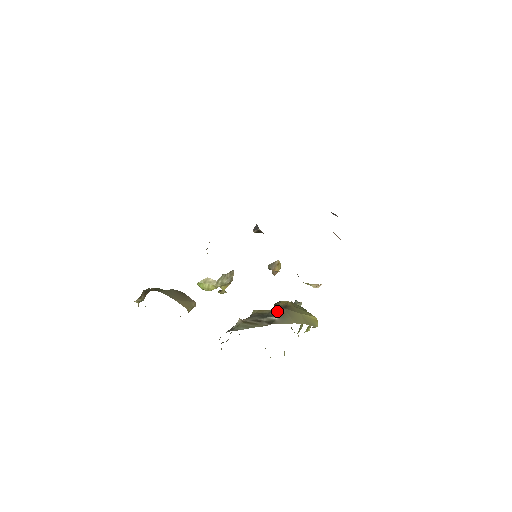
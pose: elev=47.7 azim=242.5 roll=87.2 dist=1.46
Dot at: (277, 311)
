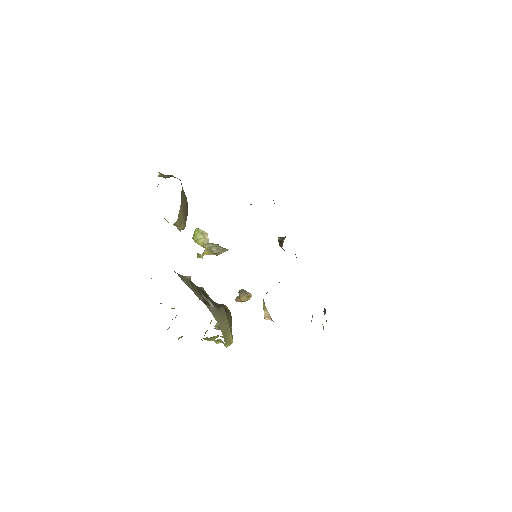
Dot at: (218, 304)
